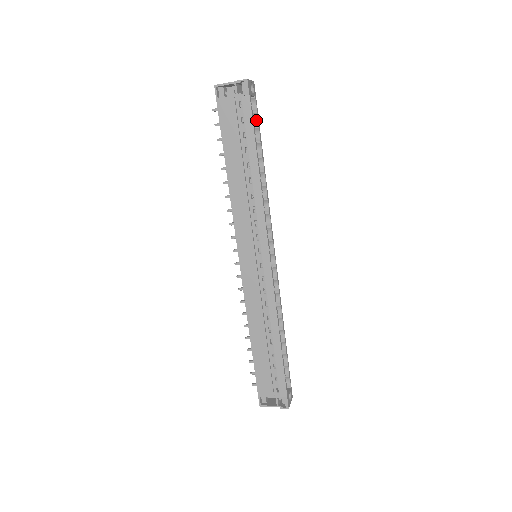
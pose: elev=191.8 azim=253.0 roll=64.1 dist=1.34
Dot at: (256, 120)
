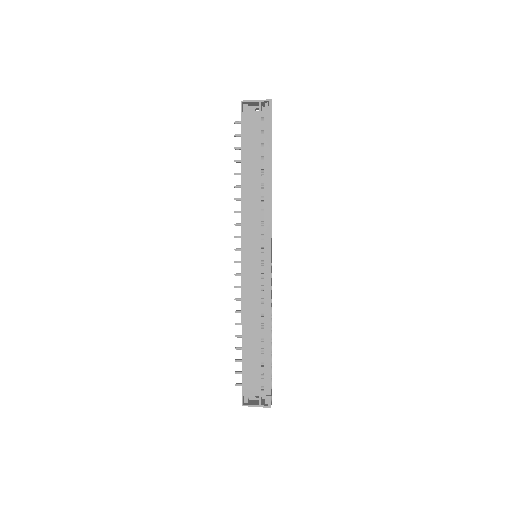
Dot at: occluded
